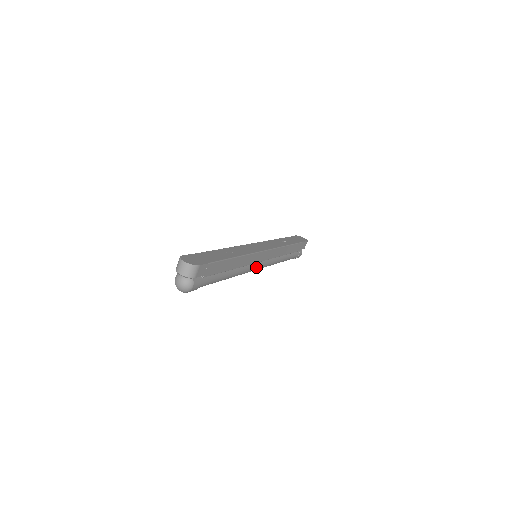
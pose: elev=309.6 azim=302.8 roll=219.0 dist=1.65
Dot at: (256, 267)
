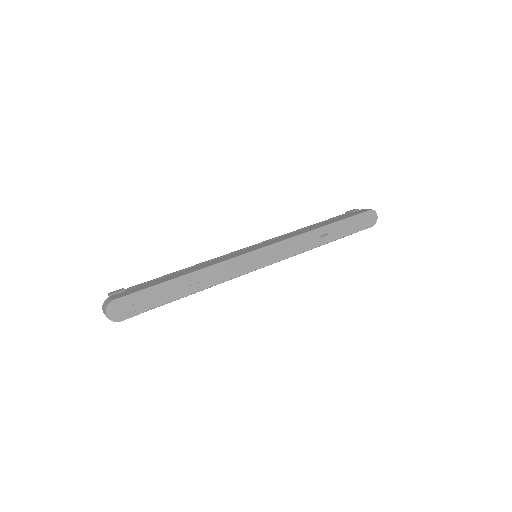
Dot at: occluded
